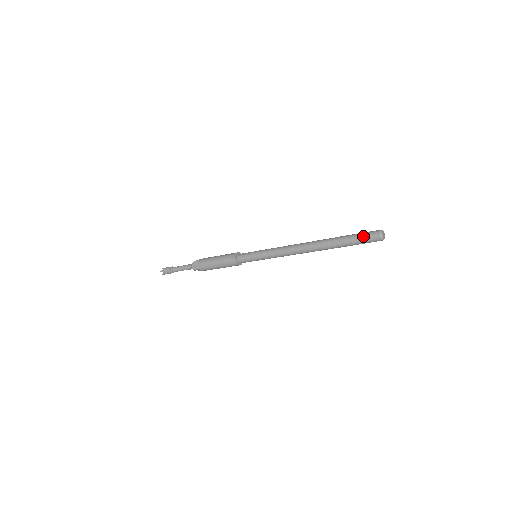
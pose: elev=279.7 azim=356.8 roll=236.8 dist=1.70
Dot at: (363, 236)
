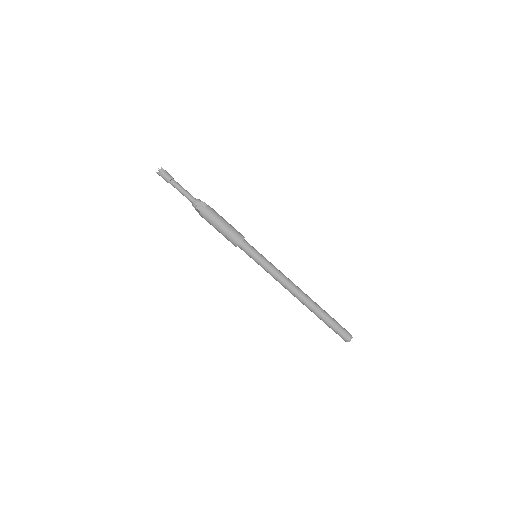
Dot at: (341, 328)
